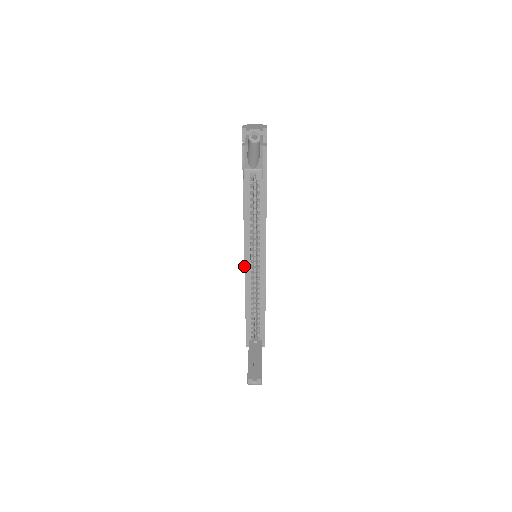
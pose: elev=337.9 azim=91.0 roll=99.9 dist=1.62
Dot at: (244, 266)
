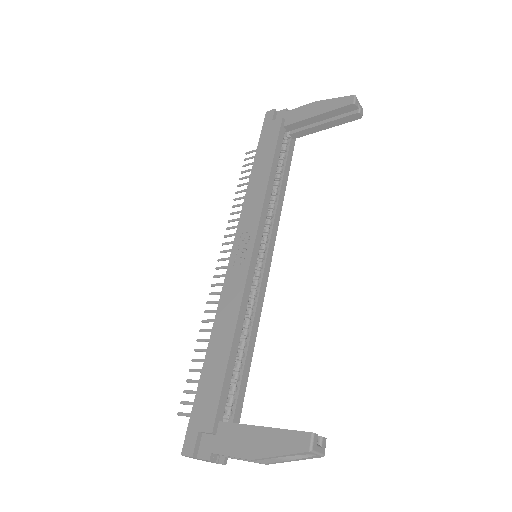
Dot at: (251, 257)
